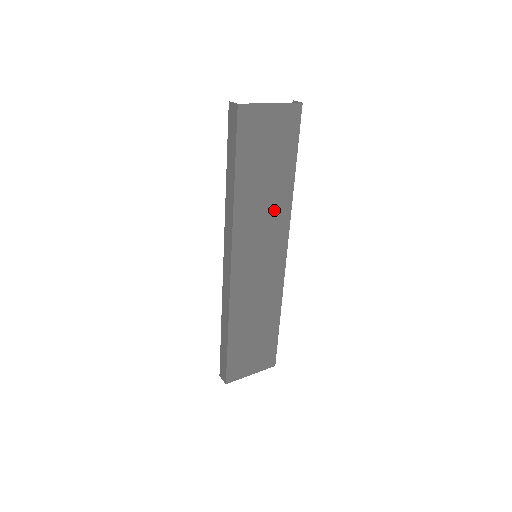
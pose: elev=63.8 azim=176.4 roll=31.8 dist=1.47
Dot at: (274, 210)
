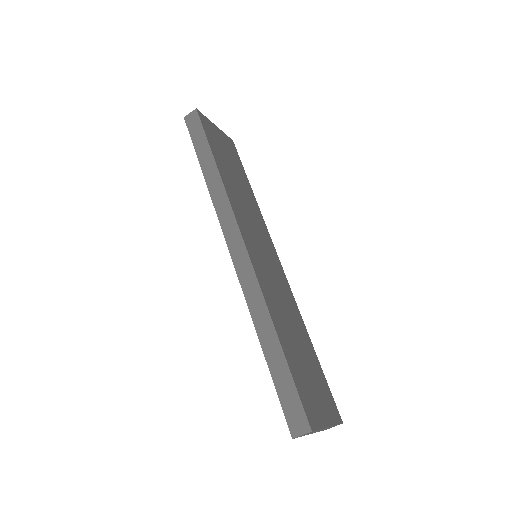
Dot at: (252, 210)
